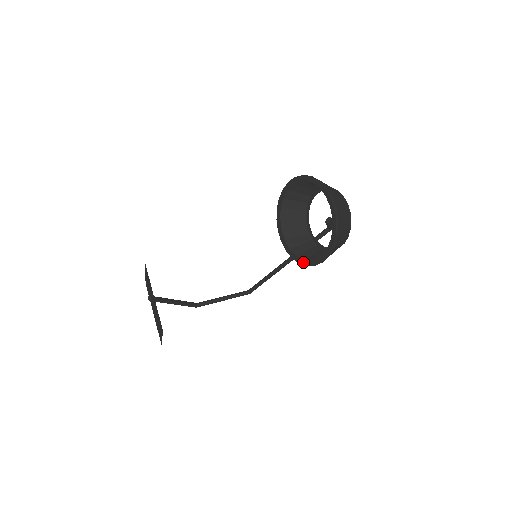
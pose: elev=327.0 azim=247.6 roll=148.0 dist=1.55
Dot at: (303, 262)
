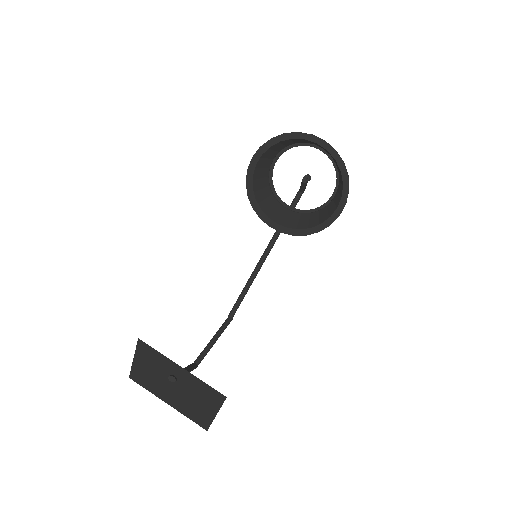
Dot at: (313, 230)
